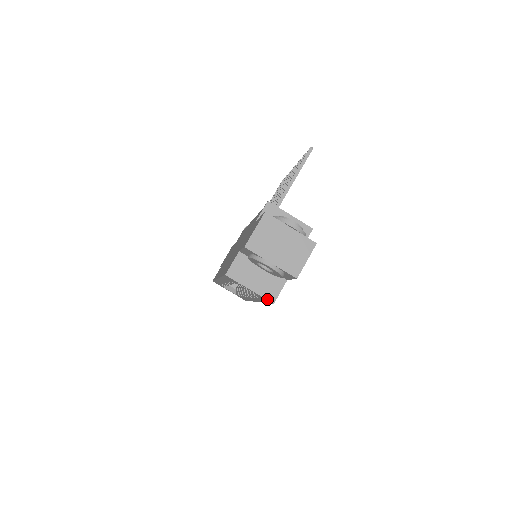
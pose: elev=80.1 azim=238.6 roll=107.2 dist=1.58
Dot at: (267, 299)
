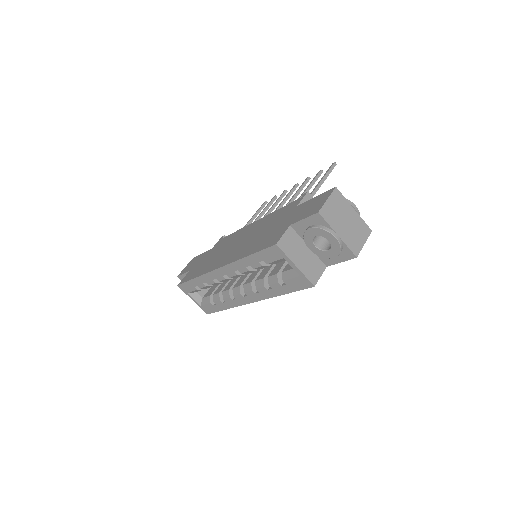
Dot at: (309, 280)
